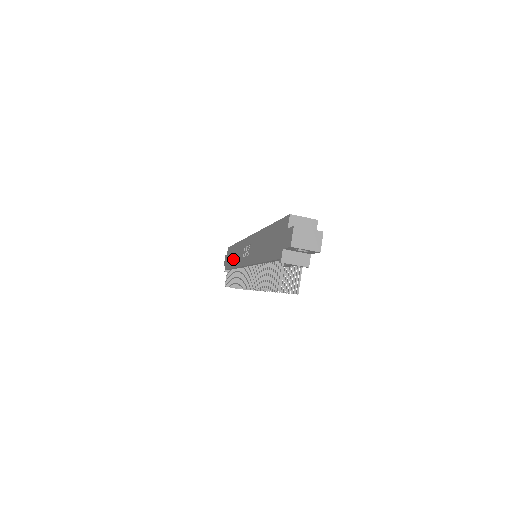
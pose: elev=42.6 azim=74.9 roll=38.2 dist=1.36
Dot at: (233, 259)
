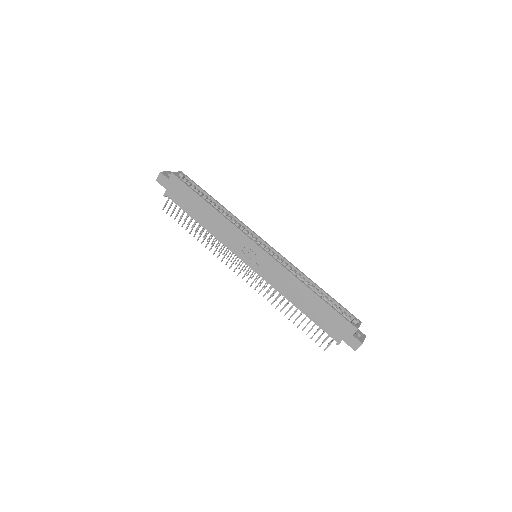
Dot at: (204, 218)
